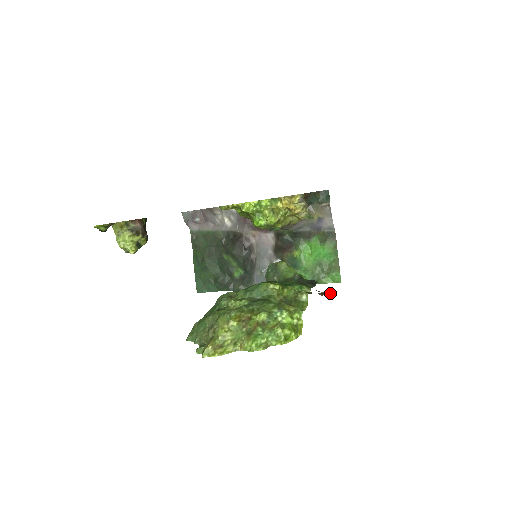
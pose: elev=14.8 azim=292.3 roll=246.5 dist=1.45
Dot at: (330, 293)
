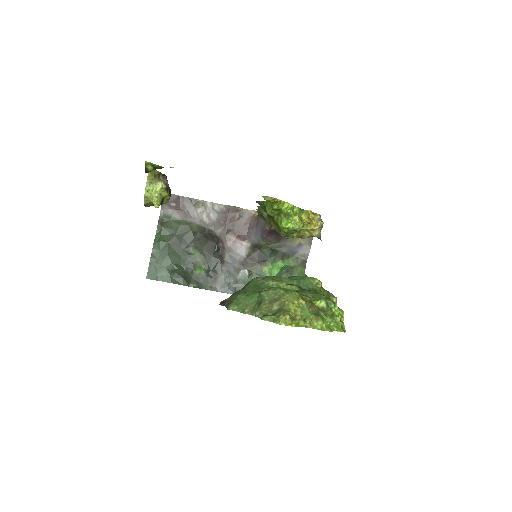
Dot at: occluded
